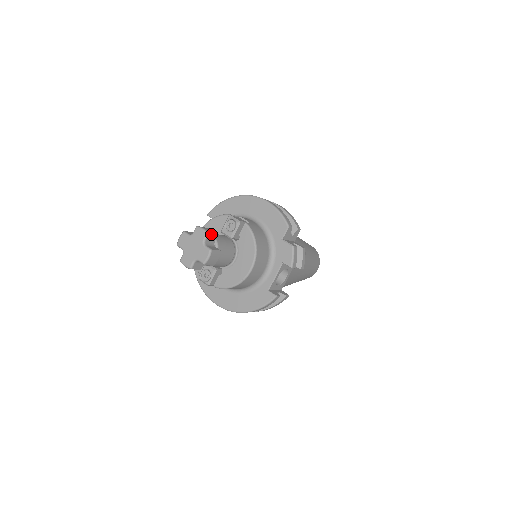
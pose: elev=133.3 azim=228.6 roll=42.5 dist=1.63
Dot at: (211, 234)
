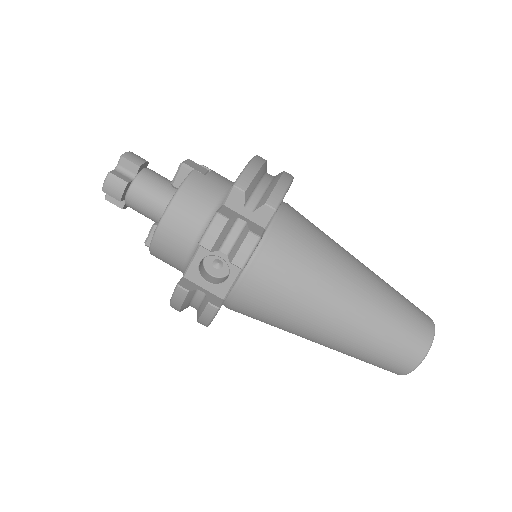
Dot at: (127, 159)
